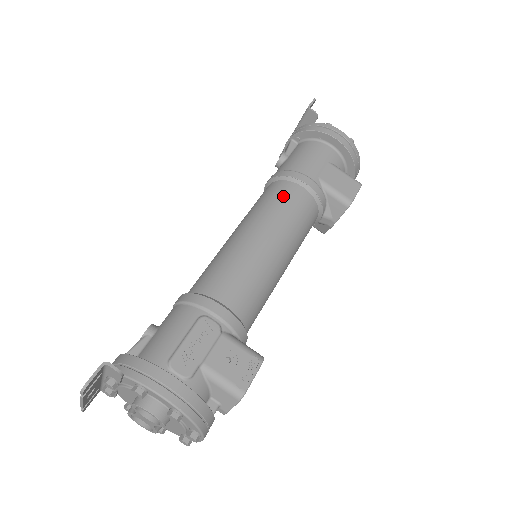
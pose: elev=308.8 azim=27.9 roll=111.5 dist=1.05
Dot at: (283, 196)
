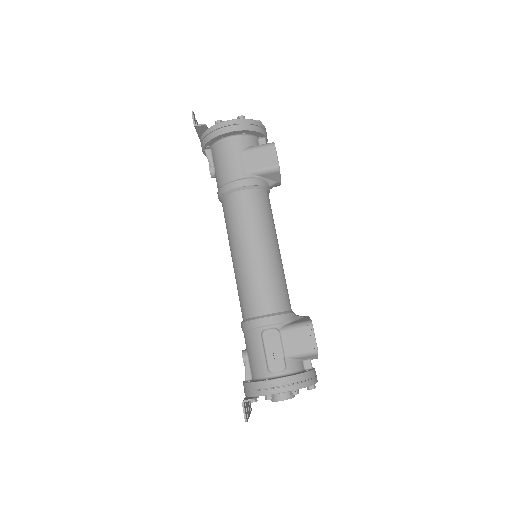
Dot at: (237, 210)
